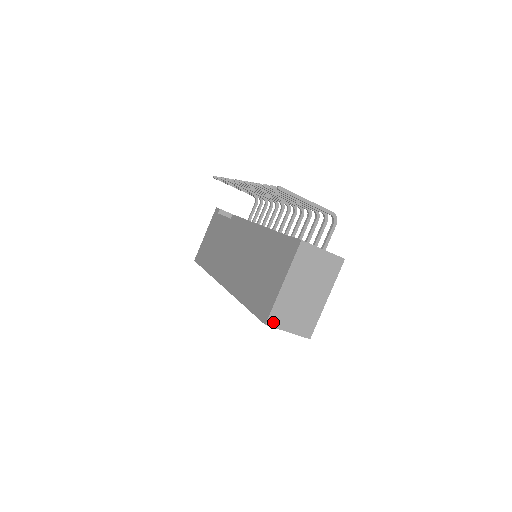
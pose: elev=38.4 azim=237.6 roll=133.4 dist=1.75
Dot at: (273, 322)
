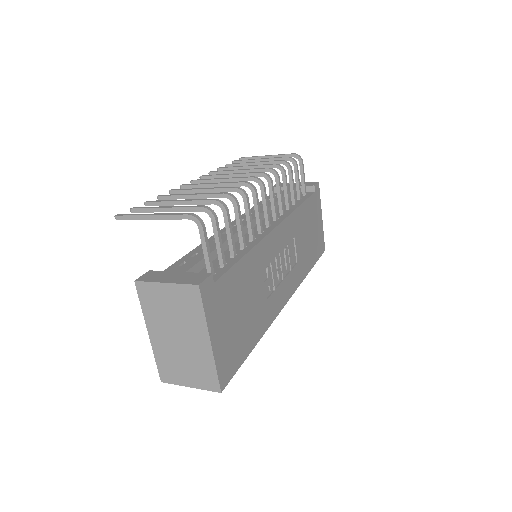
Dot at: (167, 378)
